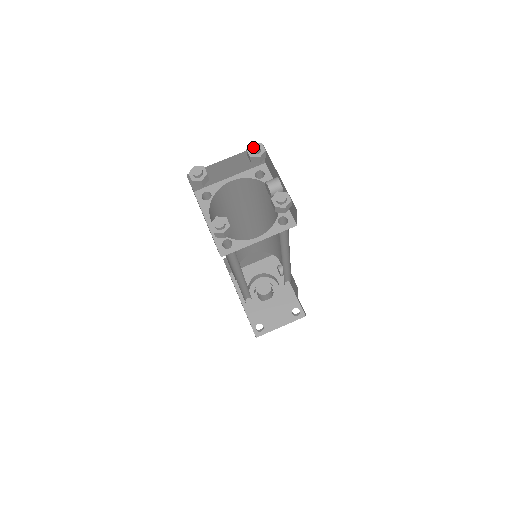
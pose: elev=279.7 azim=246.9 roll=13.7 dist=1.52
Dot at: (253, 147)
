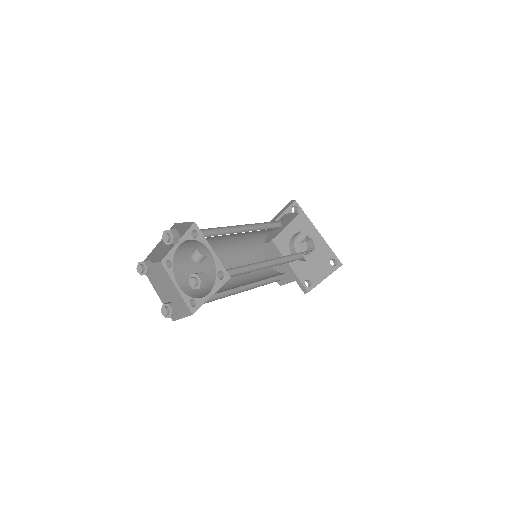
Dot at: (163, 238)
